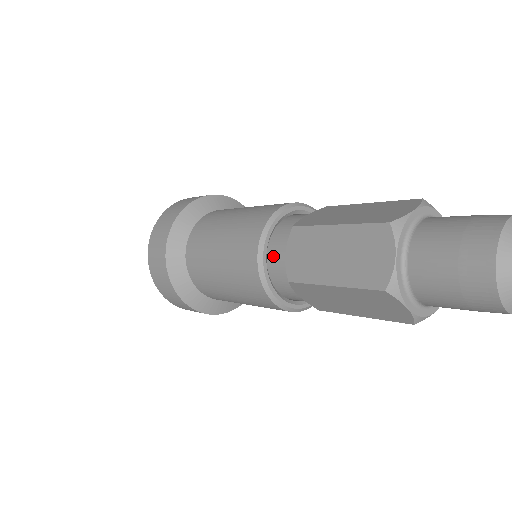
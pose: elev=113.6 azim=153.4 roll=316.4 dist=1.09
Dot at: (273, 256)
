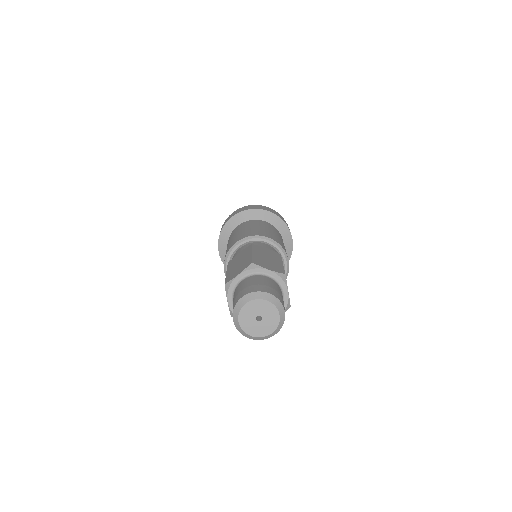
Dot at: (239, 250)
